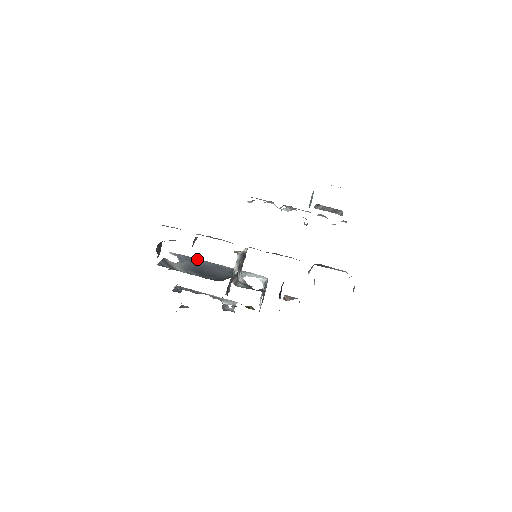
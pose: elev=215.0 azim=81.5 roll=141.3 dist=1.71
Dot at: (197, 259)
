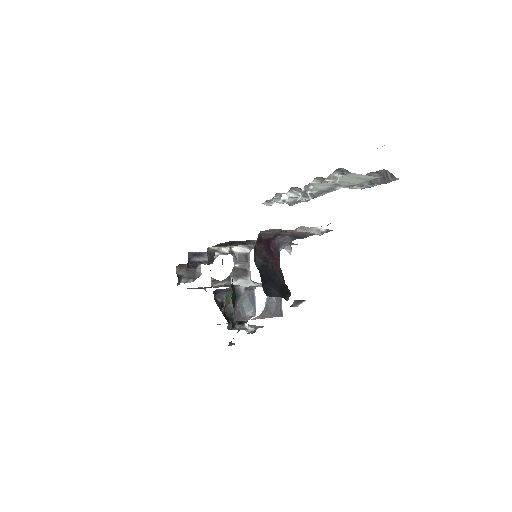
Dot at: occluded
